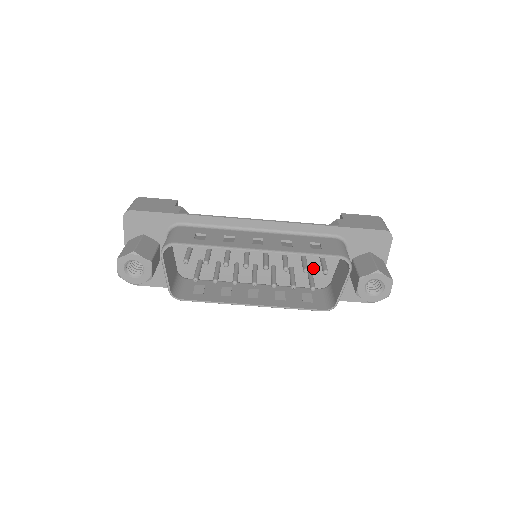
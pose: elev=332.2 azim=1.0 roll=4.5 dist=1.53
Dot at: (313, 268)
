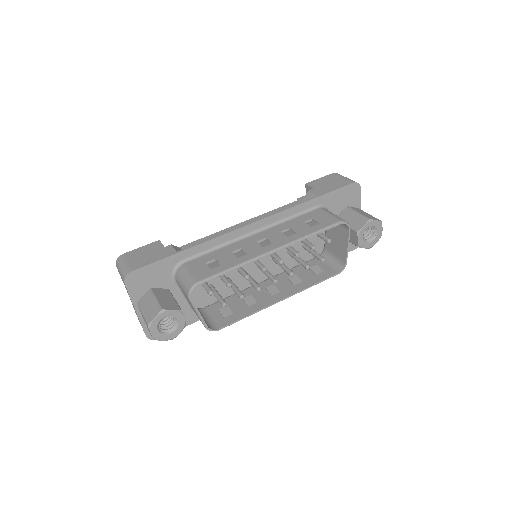
Dot at: occluded
